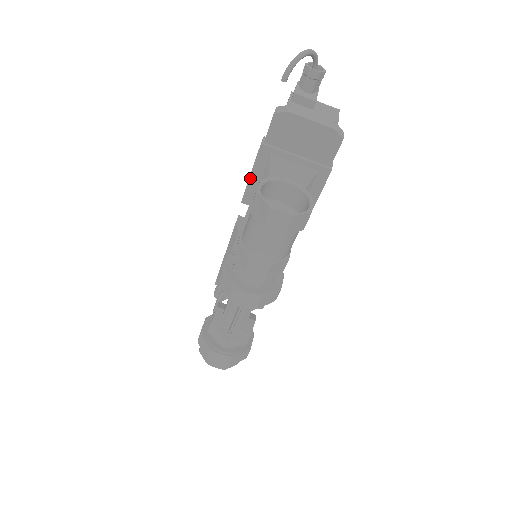
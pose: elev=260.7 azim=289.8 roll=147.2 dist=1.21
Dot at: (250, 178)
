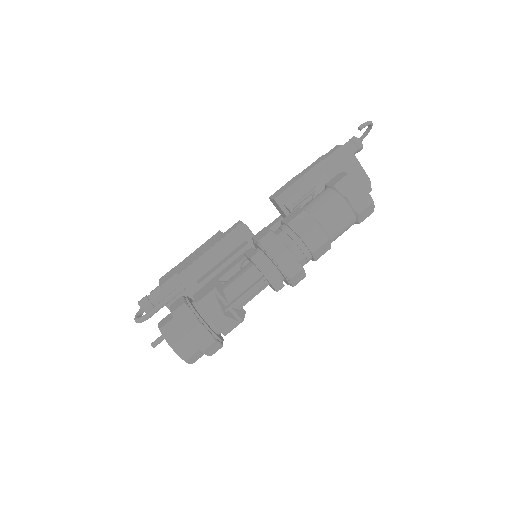
Dot at: (296, 182)
